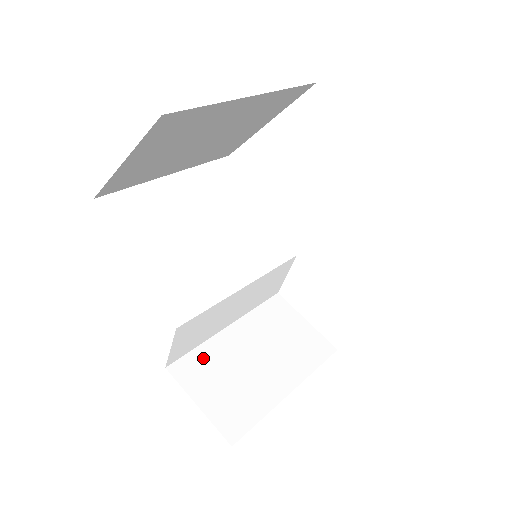
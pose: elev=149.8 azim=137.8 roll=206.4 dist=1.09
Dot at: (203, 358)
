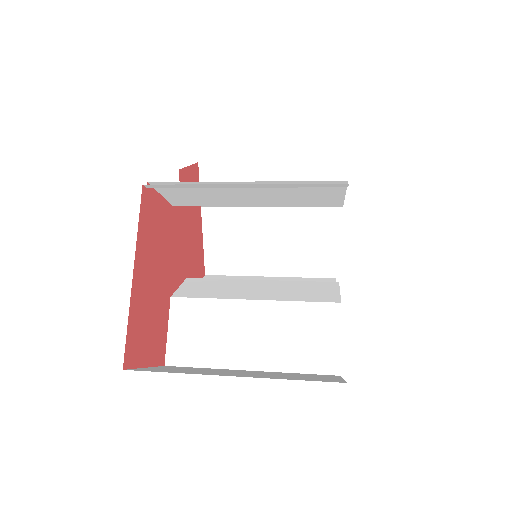
Dot at: (197, 368)
